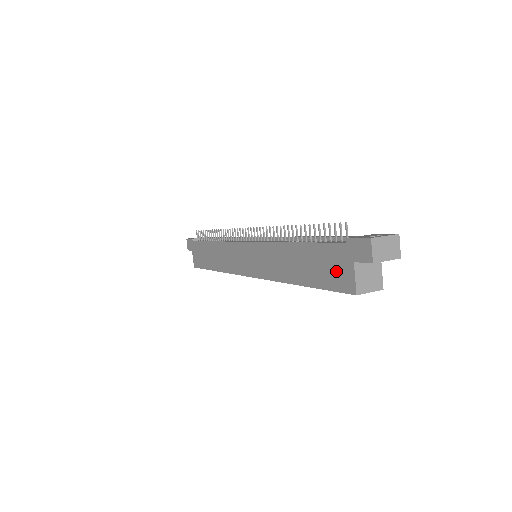
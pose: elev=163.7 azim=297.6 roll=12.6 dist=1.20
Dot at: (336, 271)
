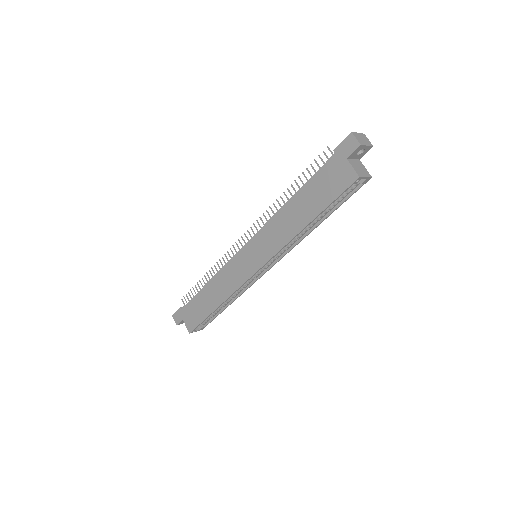
Dot at: (336, 178)
